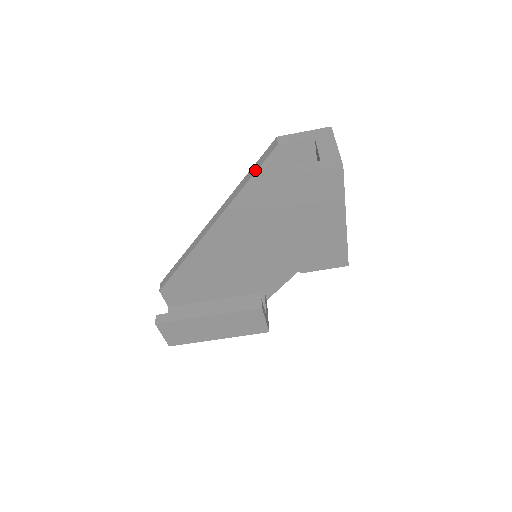
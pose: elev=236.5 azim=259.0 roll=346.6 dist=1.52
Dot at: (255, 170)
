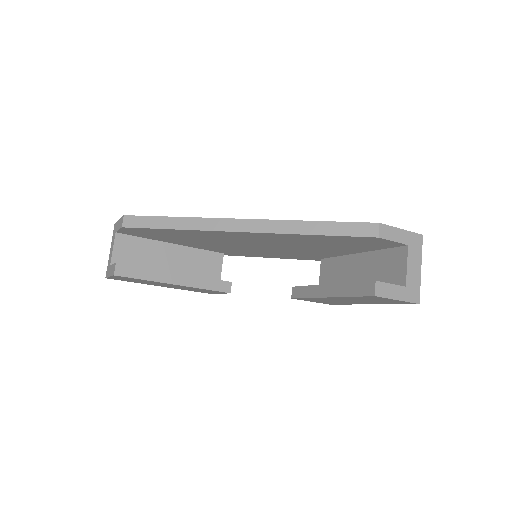
Dot at: (335, 233)
